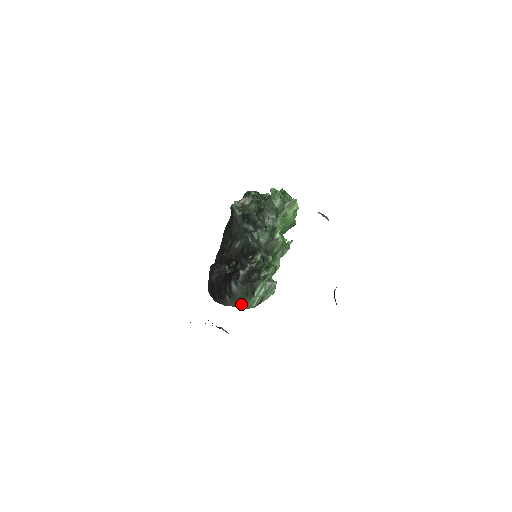
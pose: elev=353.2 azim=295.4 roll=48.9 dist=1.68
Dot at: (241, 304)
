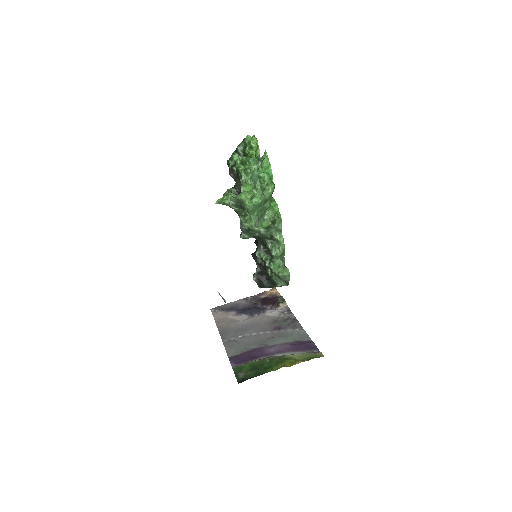
Dot at: occluded
